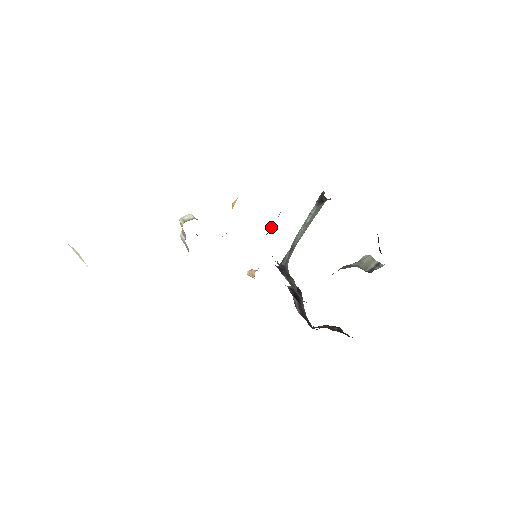
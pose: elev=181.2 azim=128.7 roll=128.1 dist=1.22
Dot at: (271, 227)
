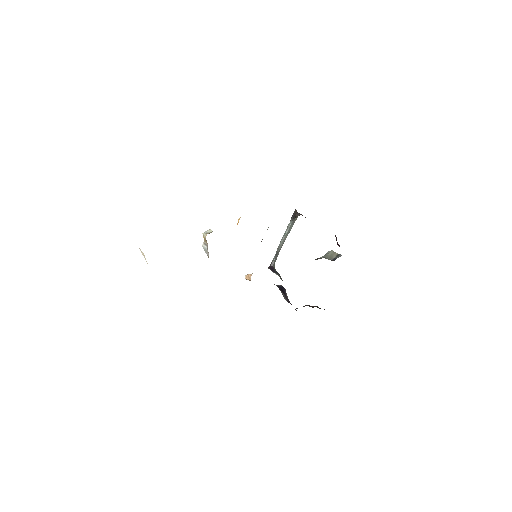
Dot at: occluded
